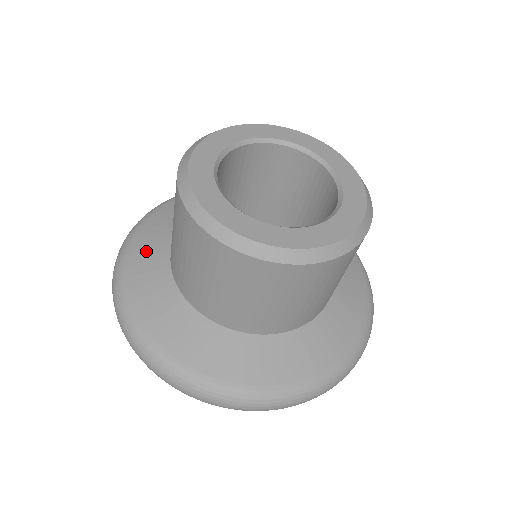
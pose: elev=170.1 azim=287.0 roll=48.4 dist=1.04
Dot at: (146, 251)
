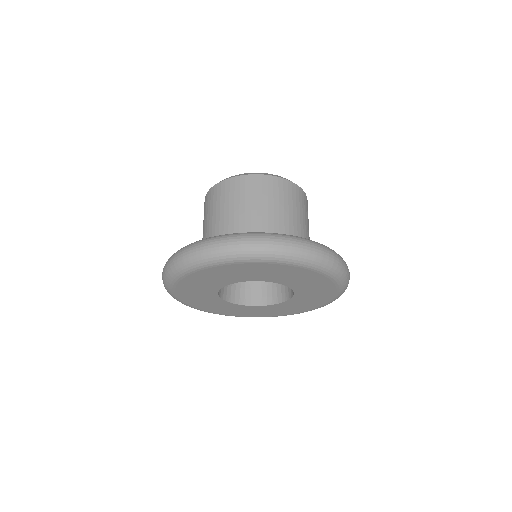
Dot at: occluded
